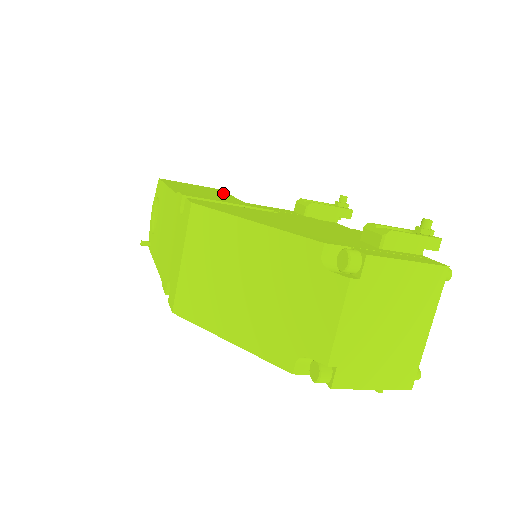
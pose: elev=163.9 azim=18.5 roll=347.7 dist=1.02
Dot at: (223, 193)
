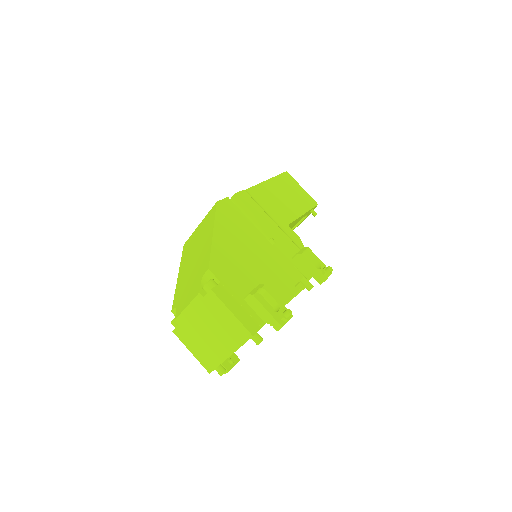
Dot at: (303, 208)
